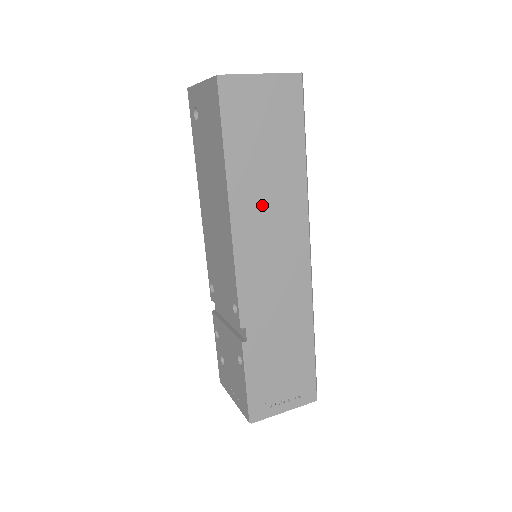
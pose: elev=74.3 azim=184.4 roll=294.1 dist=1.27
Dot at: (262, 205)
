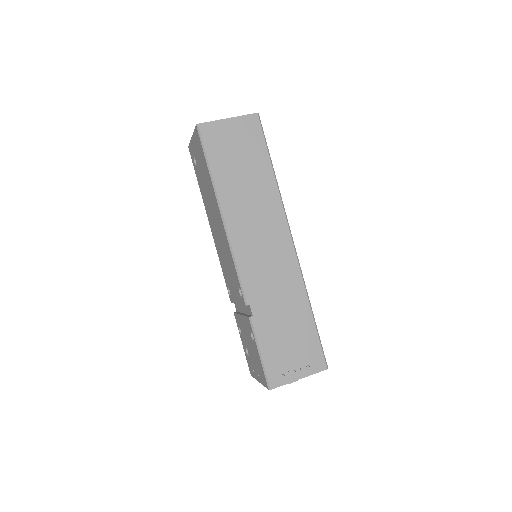
Dot at: (245, 208)
